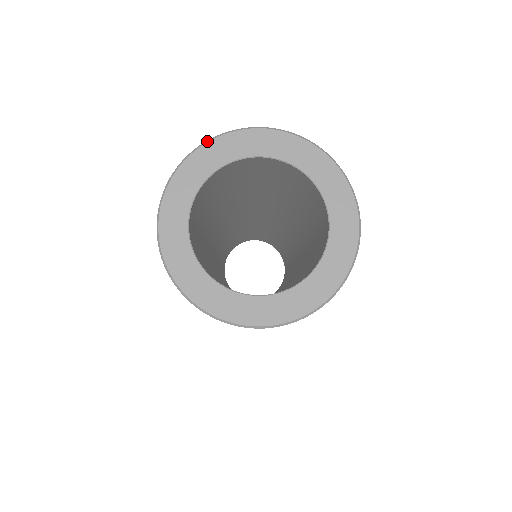
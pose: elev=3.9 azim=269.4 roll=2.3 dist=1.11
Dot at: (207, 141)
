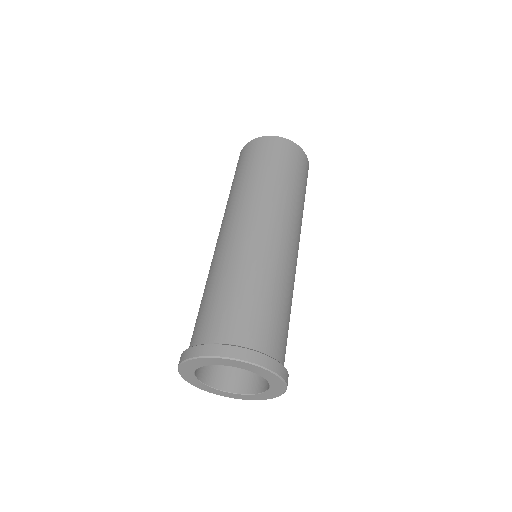
Dot at: (192, 359)
